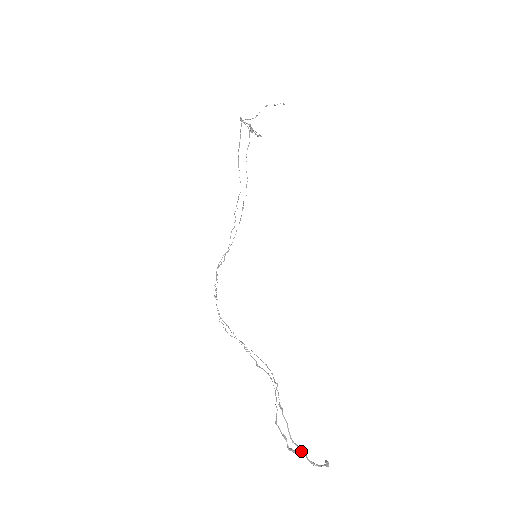
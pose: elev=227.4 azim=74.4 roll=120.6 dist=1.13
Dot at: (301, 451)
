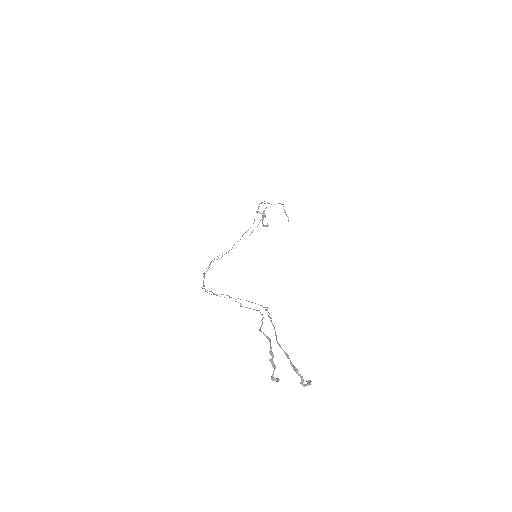
Dot at: (285, 354)
